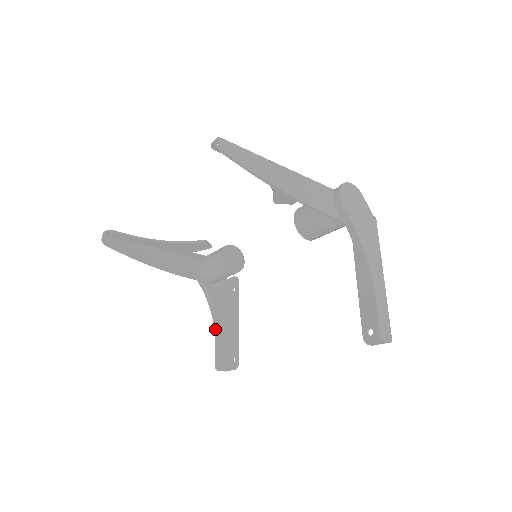
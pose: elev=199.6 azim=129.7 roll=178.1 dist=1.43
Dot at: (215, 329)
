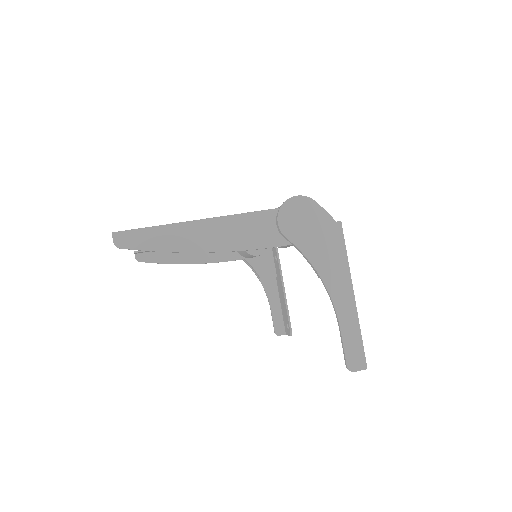
Dot at: (268, 298)
